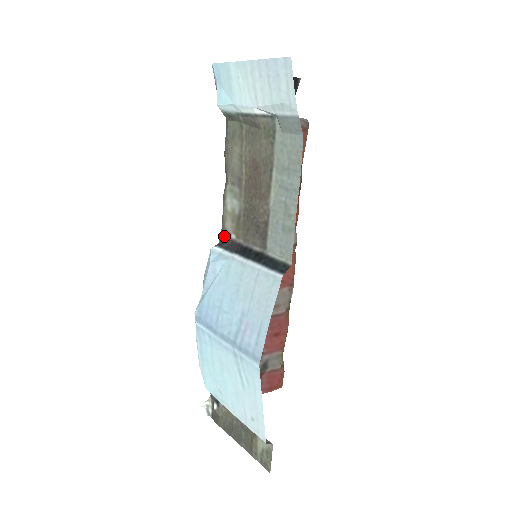
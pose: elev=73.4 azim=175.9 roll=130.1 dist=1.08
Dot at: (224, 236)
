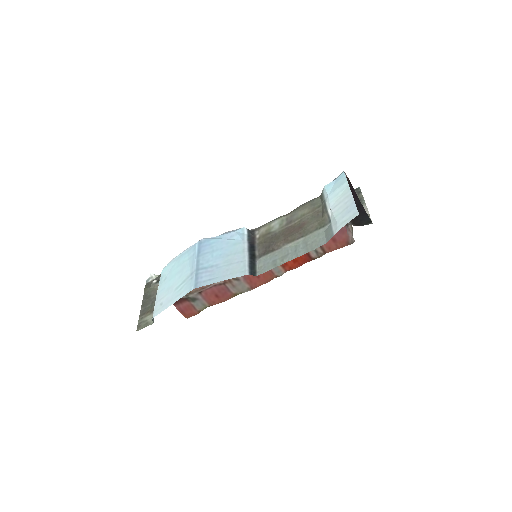
Dot at: (255, 231)
